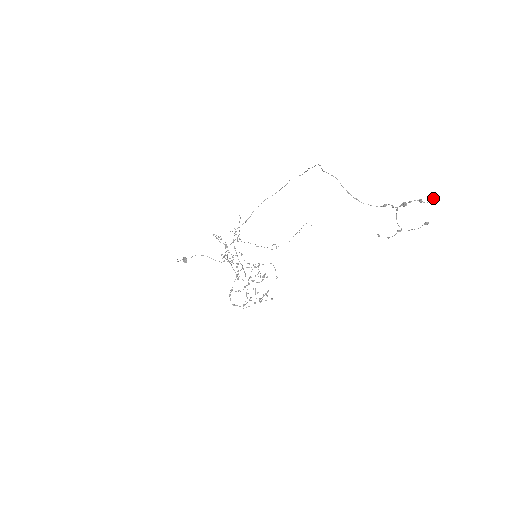
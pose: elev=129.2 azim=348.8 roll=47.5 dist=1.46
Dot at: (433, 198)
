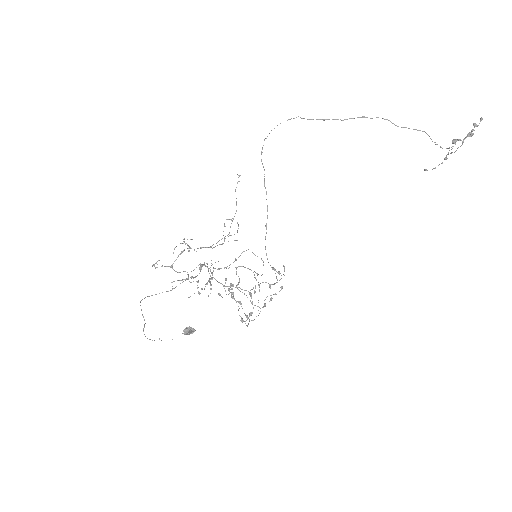
Dot at: occluded
